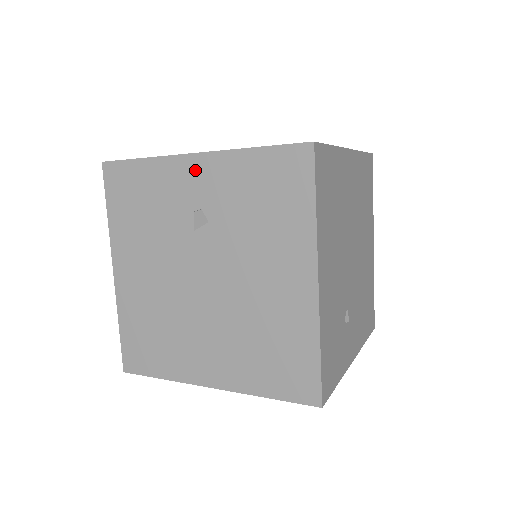
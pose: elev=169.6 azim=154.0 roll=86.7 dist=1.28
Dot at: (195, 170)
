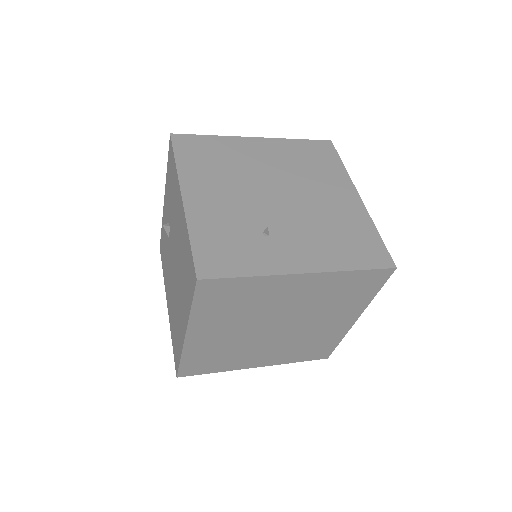
Dot at: (165, 206)
